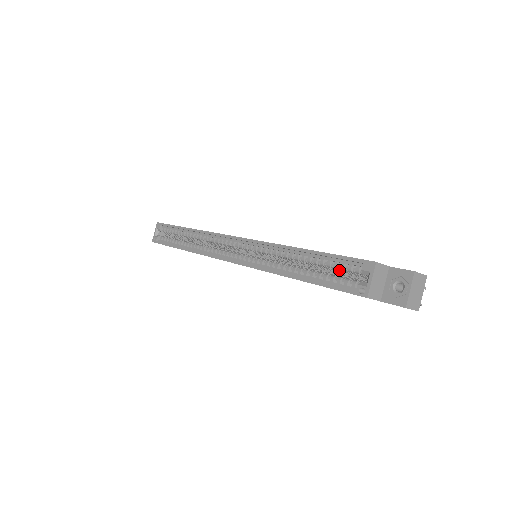
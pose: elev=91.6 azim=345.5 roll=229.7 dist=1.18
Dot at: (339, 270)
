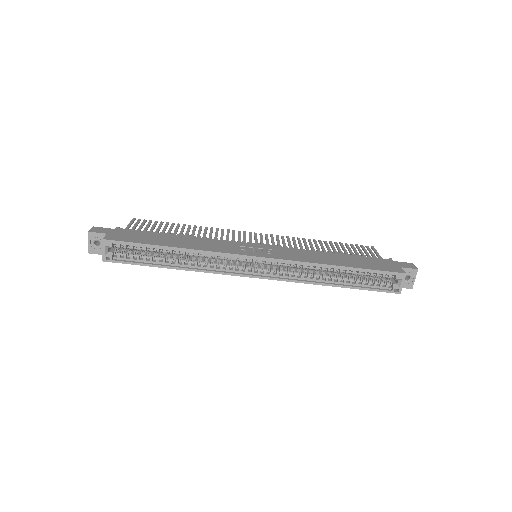
Dot at: occluded
